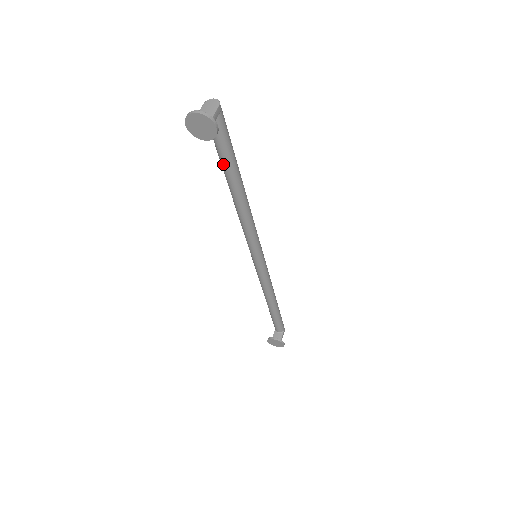
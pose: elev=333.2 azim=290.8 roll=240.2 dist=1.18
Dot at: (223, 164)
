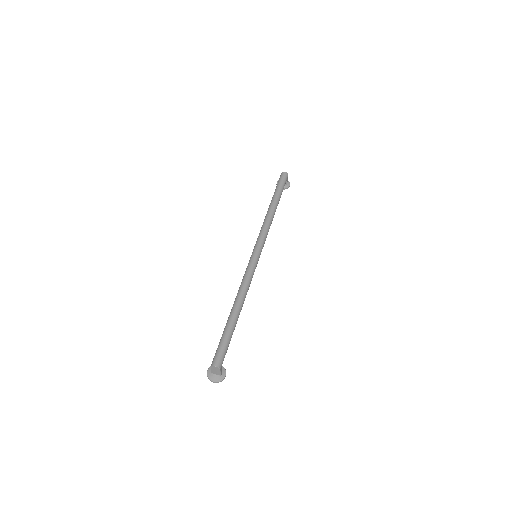
Dot at: occluded
